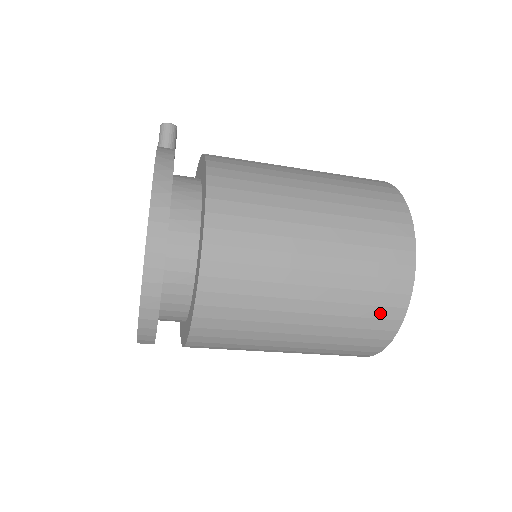
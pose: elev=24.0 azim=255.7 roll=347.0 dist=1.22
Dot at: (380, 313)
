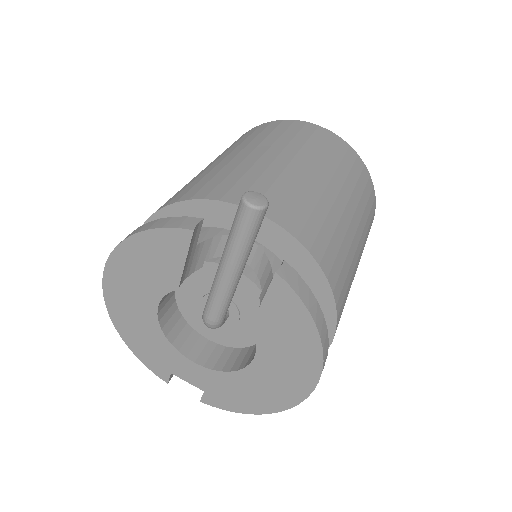
Dot at: occluded
